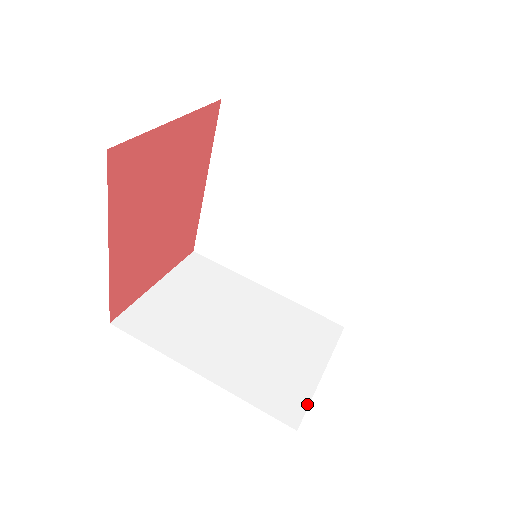
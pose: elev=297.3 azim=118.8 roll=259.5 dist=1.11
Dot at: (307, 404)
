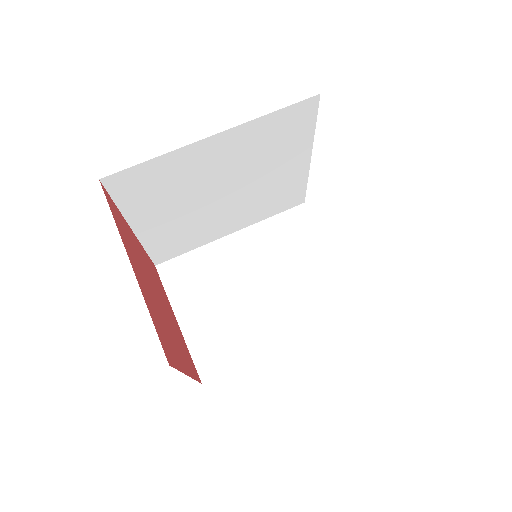
Dot at: (351, 285)
